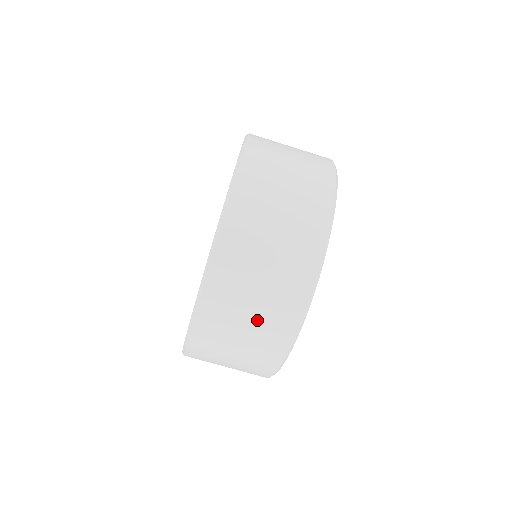
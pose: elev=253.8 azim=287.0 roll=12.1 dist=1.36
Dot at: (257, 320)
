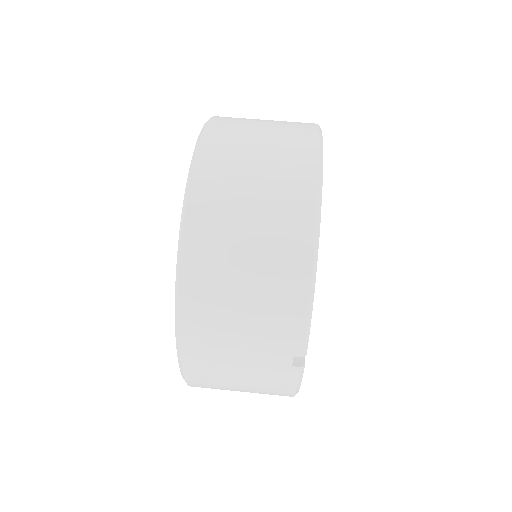
Dot at: (267, 165)
